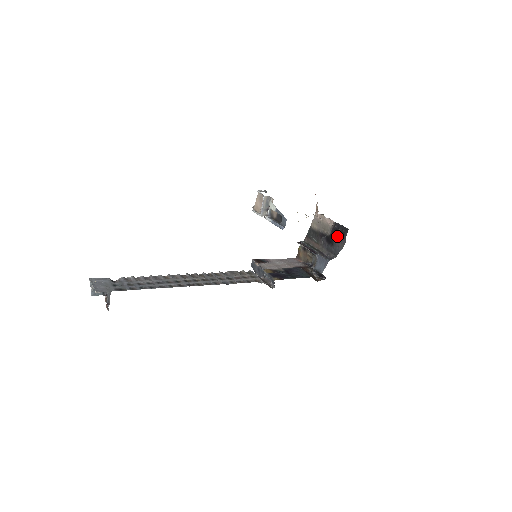
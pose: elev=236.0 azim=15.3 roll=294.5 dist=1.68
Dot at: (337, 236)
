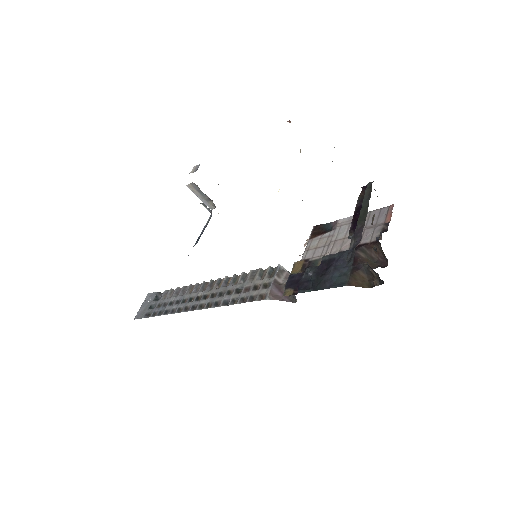
Dot at: occluded
